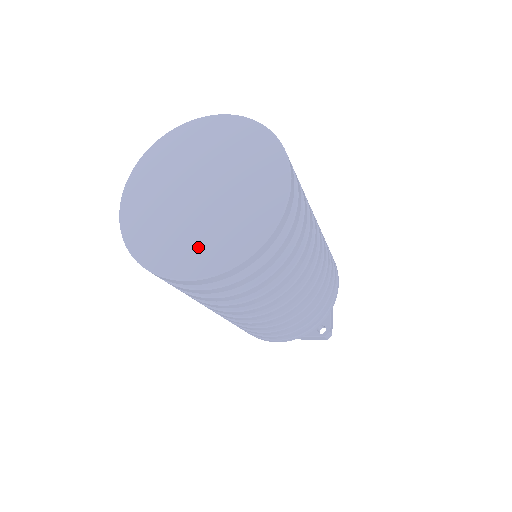
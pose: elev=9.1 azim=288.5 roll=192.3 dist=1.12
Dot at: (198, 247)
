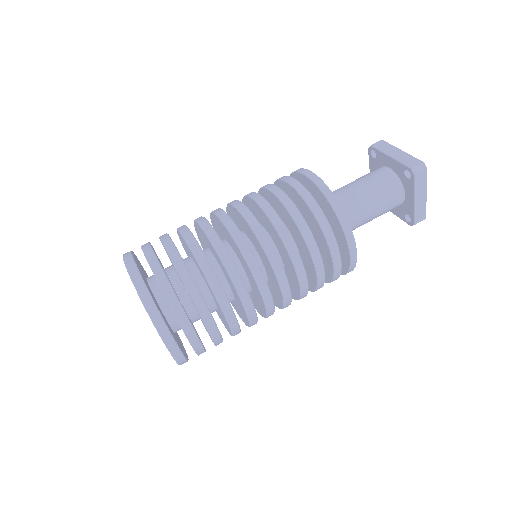
Dot at: occluded
